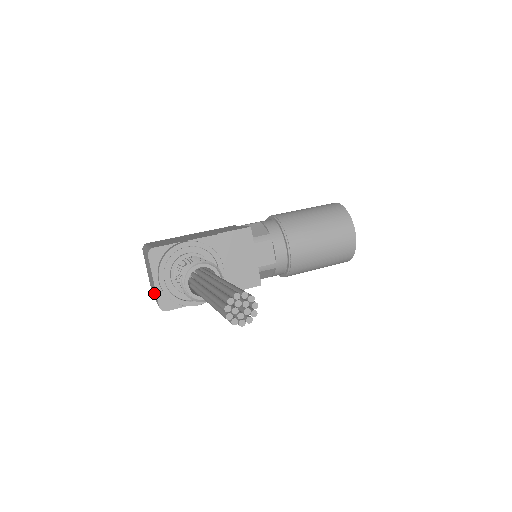
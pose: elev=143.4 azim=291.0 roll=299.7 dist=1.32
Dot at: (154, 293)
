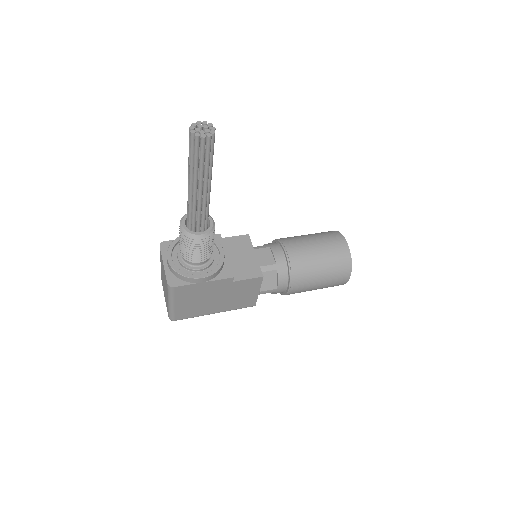
Dot at: (166, 290)
